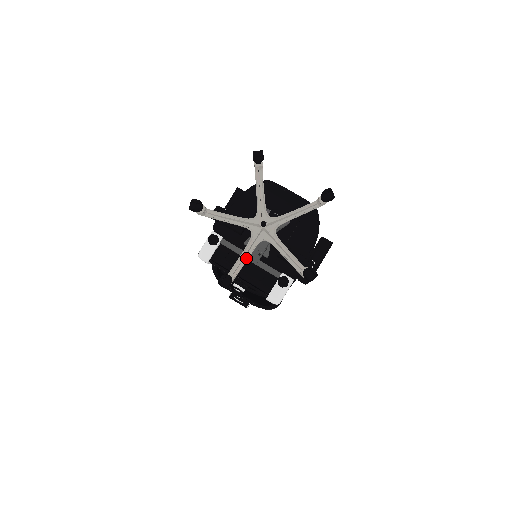
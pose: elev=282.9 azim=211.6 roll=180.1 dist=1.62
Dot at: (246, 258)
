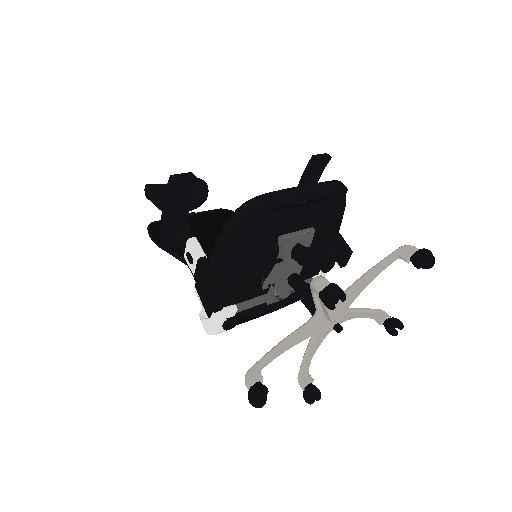
Dot at: (312, 348)
